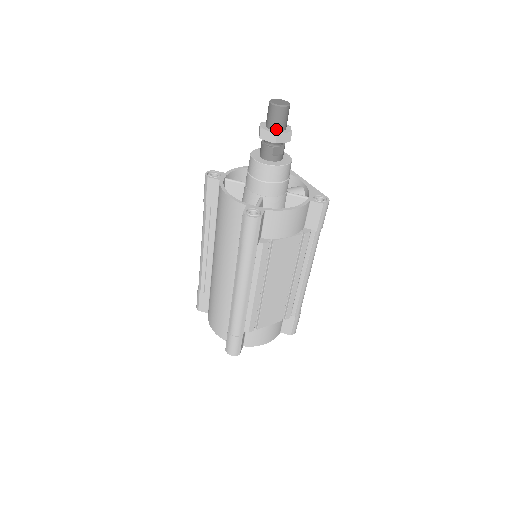
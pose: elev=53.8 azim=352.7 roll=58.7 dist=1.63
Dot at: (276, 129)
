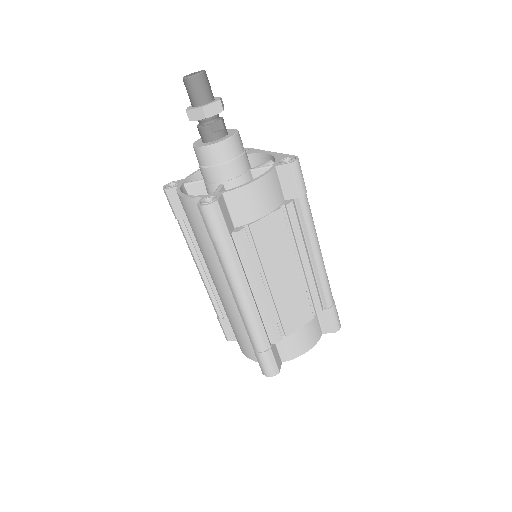
Dot at: (201, 103)
